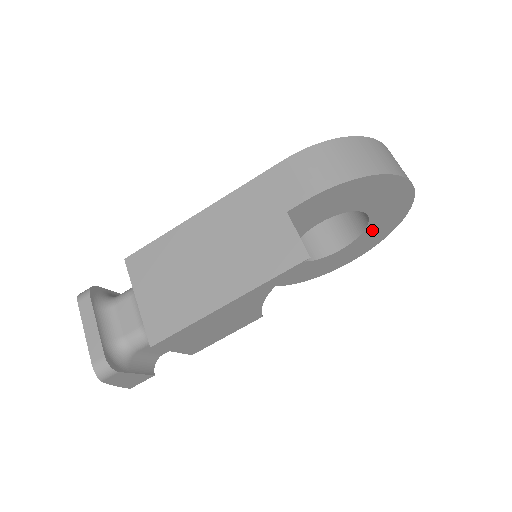
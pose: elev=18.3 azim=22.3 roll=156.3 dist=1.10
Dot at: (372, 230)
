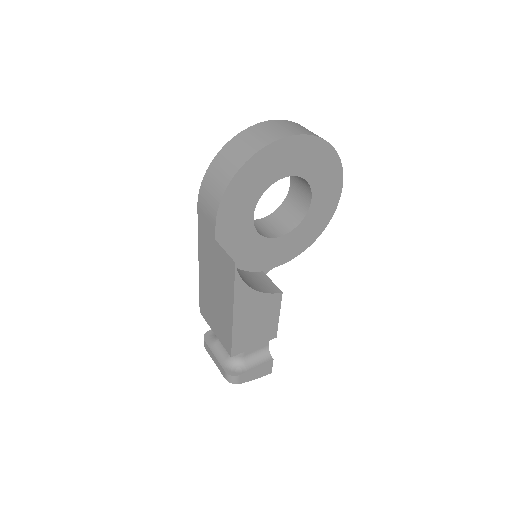
Dot at: (313, 172)
